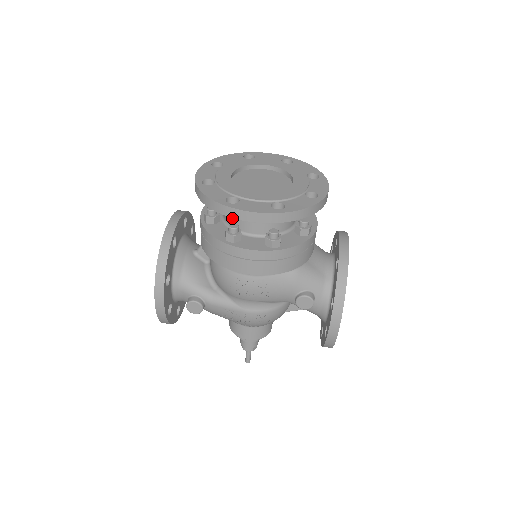
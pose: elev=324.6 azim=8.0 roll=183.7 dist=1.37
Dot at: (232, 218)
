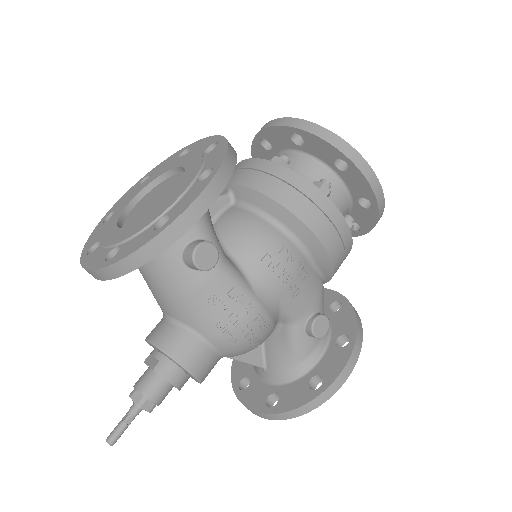
Dot at: occluded
